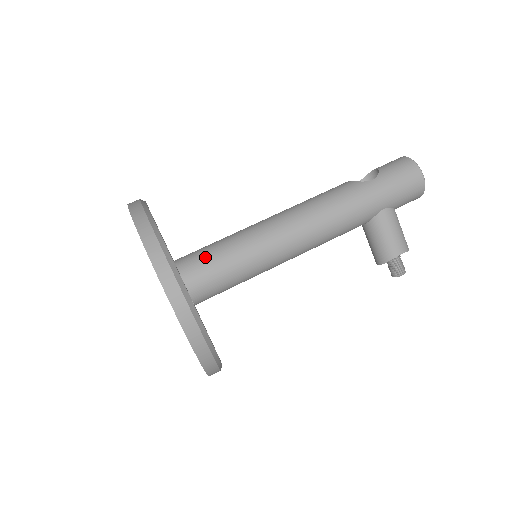
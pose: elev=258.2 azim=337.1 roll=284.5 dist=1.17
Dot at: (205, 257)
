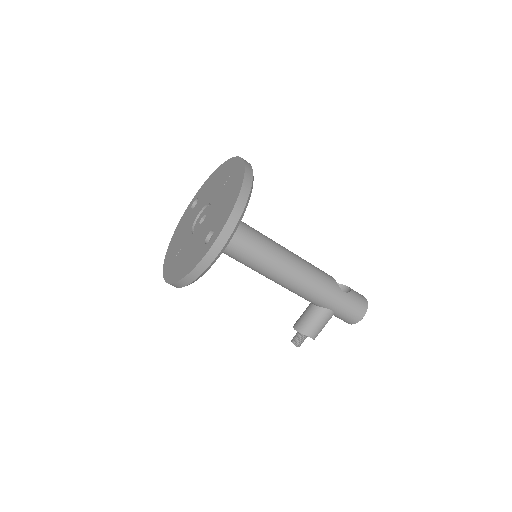
Dot at: (240, 229)
